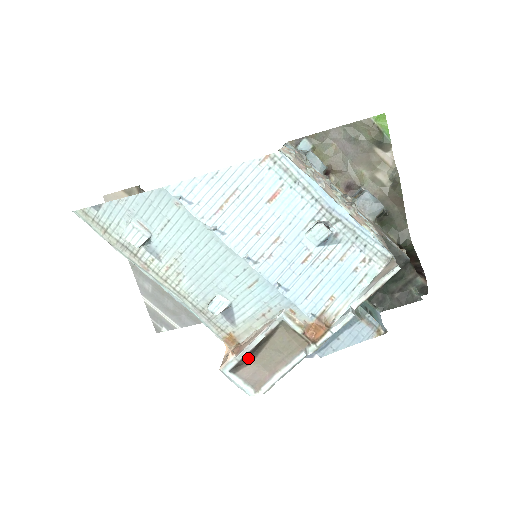
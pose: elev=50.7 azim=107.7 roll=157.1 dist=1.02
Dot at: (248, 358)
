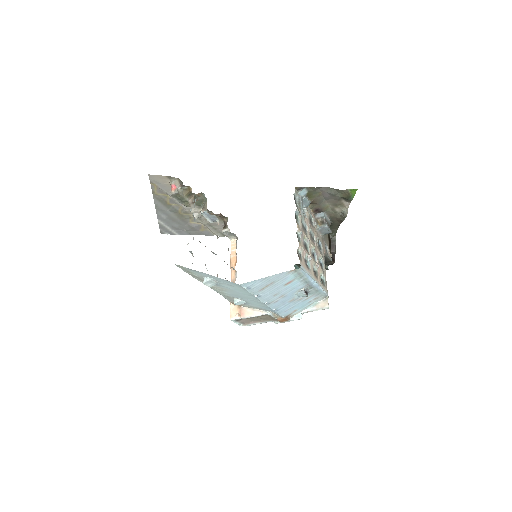
Dot at: (246, 318)
